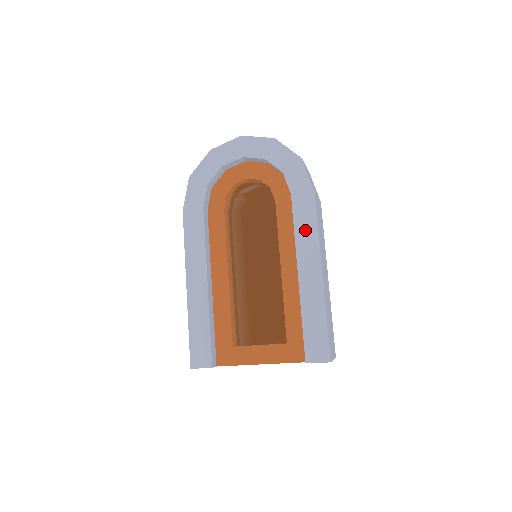
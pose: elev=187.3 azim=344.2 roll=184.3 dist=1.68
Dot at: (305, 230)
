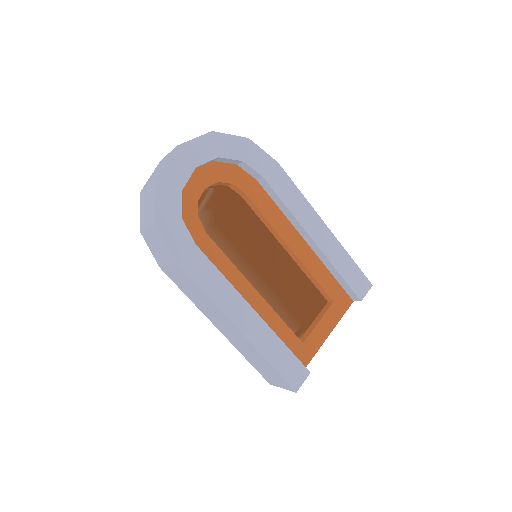
Dot at: (294, 201)
